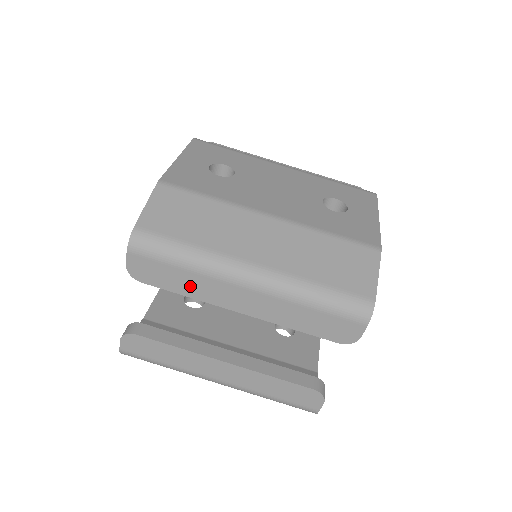
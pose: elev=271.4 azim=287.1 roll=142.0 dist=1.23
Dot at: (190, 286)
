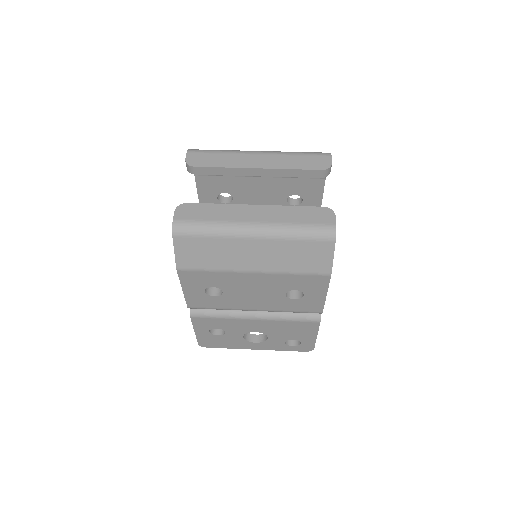
Dot at: (225, 161)
